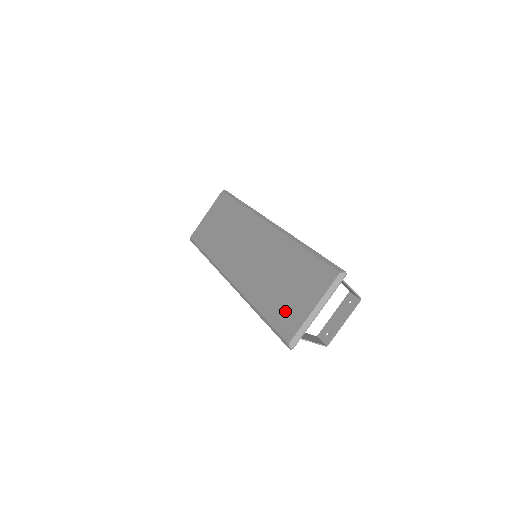
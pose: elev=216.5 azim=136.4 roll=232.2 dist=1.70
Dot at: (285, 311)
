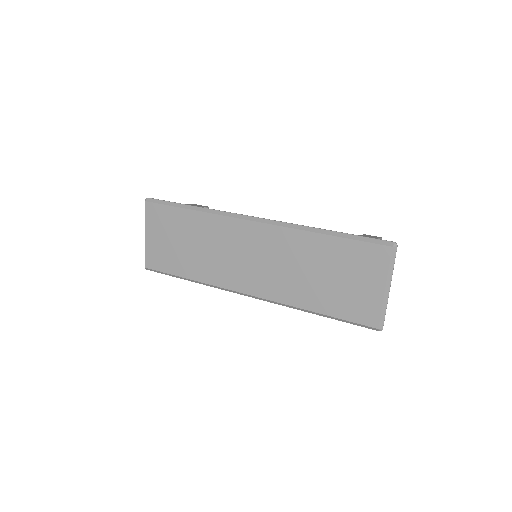
Dot at: (351, 302)
